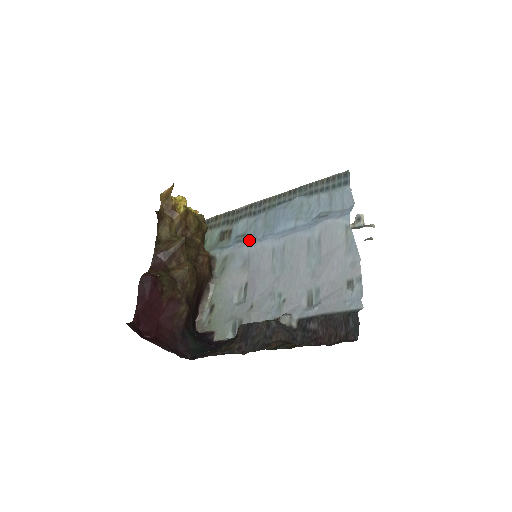
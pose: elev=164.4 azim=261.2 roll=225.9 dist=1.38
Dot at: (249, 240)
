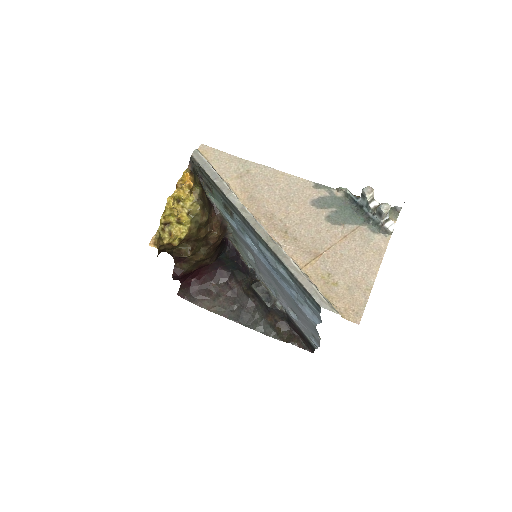
Dot at: (248, 240)
